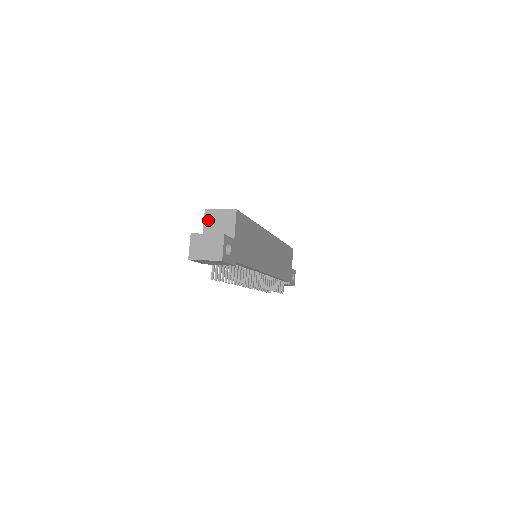
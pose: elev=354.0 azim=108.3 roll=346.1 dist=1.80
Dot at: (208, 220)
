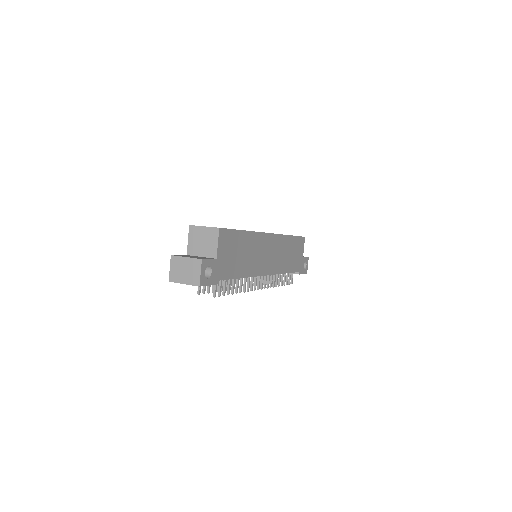
Dot at: (192, 237)
